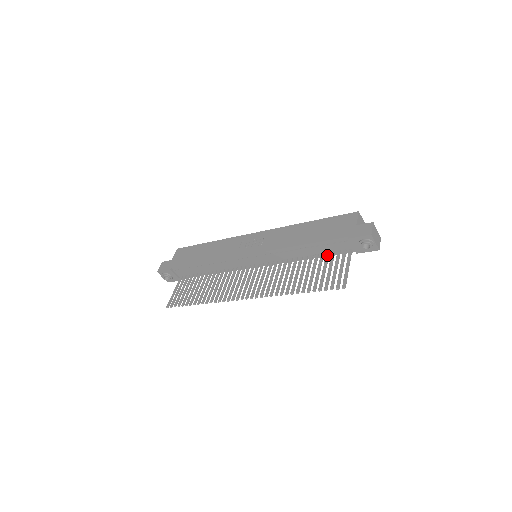
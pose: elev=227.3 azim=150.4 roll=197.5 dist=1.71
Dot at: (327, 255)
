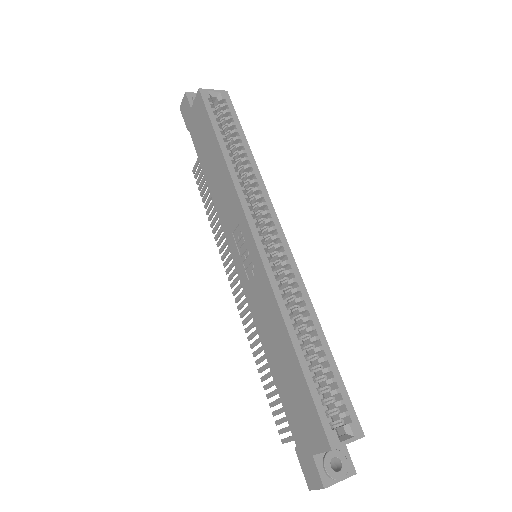
Dot at: occluded
